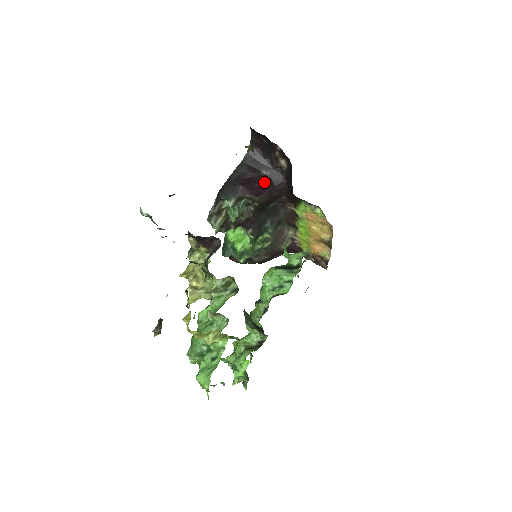
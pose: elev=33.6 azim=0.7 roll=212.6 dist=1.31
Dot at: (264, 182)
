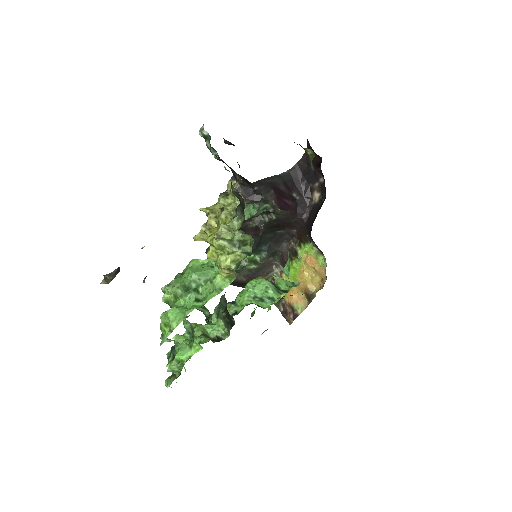
Dot at: (291, 202)
